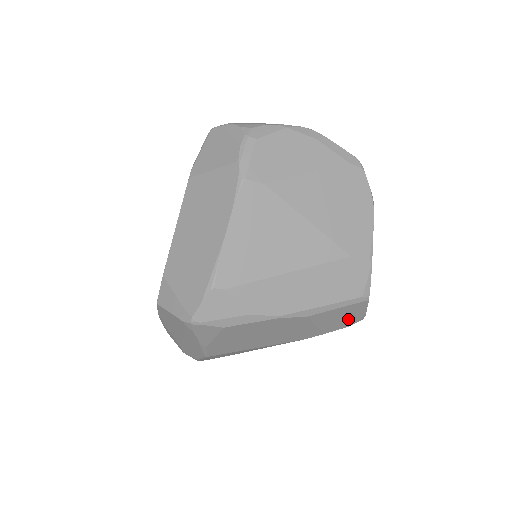
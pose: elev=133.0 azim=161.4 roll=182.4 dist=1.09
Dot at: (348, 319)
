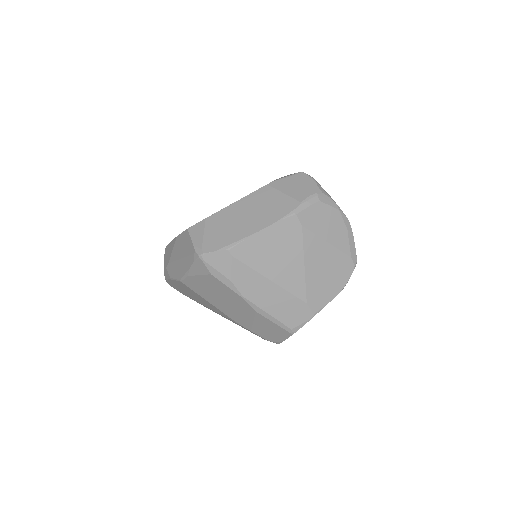
Dot at: (271, 335)
